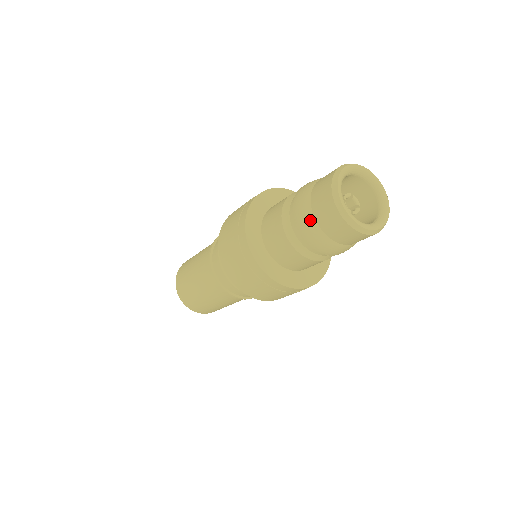
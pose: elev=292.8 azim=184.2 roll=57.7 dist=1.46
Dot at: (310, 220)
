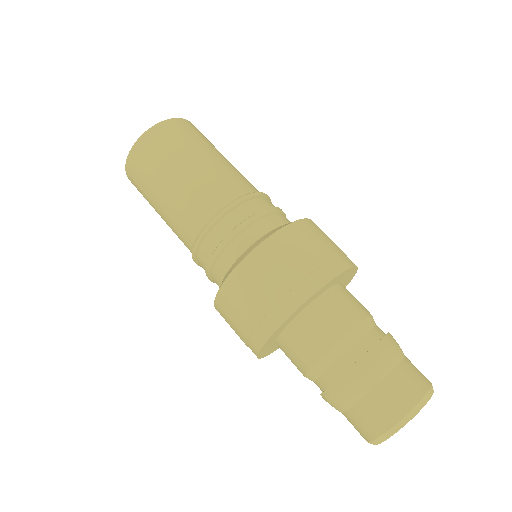
Dot at: (341, 407)
